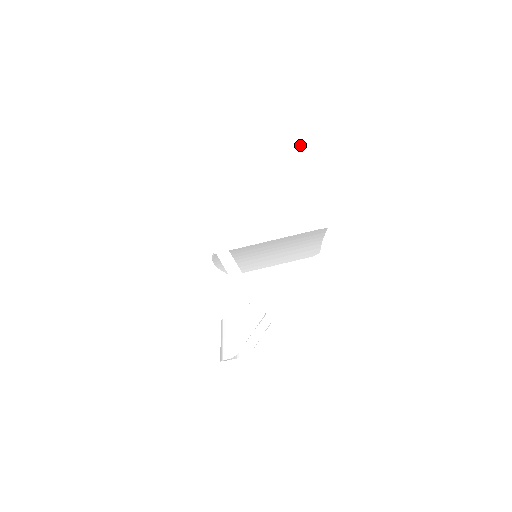
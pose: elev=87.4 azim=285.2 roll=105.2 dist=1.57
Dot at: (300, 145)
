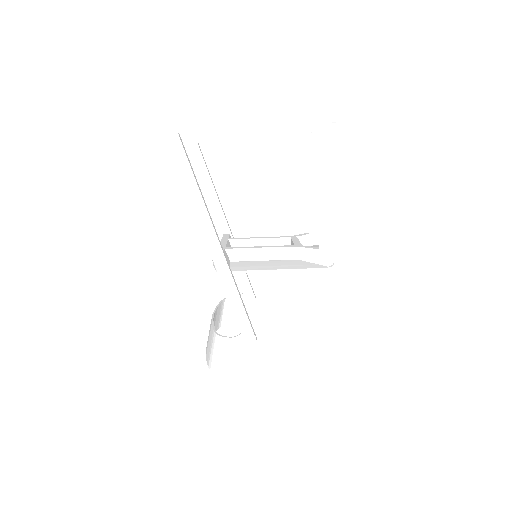
Dot at: (329, 173)
